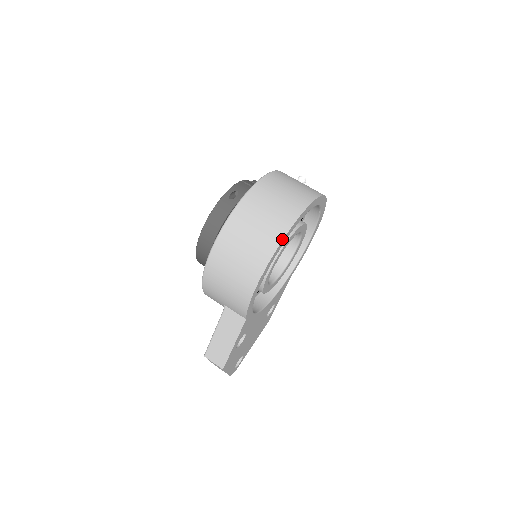
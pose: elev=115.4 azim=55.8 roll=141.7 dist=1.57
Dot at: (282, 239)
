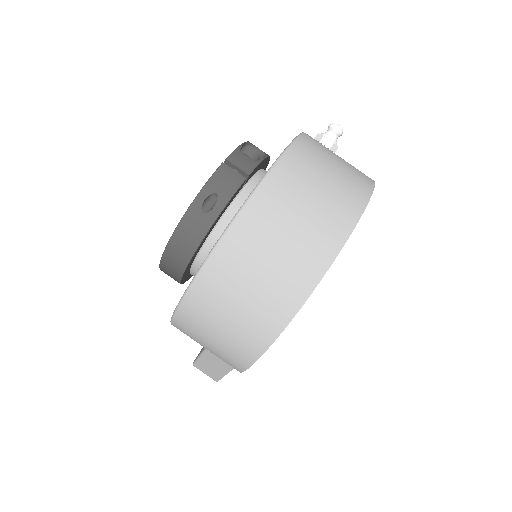
Dot at: (288, 322)
